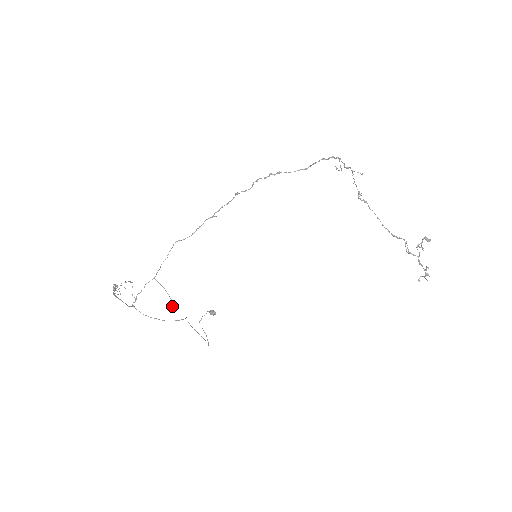
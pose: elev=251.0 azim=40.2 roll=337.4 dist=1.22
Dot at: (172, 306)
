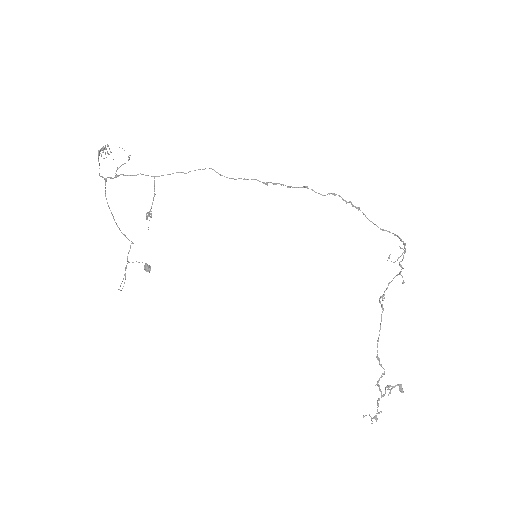
Dot at: (147, 216)
